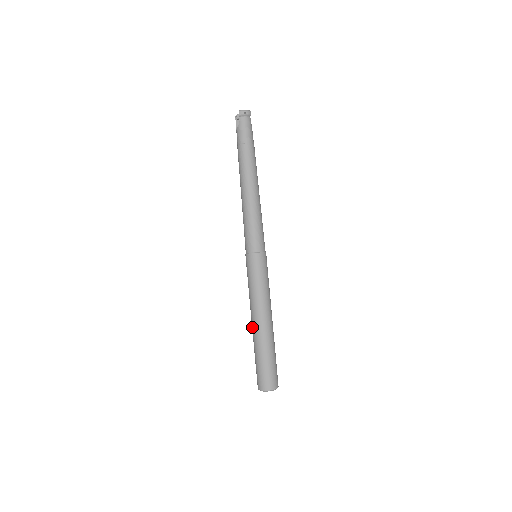
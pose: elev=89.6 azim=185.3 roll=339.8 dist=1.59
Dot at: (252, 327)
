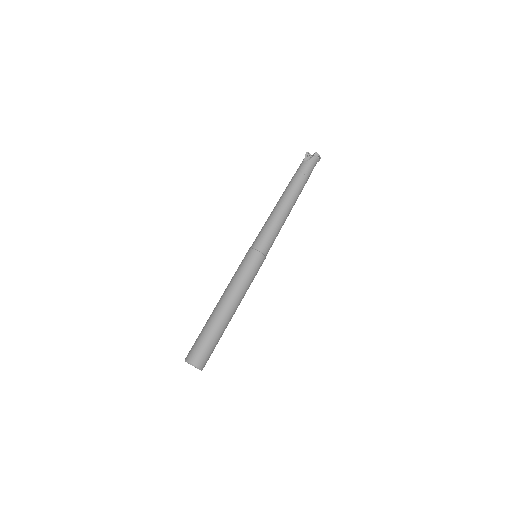
Dot at: (218, 307)
